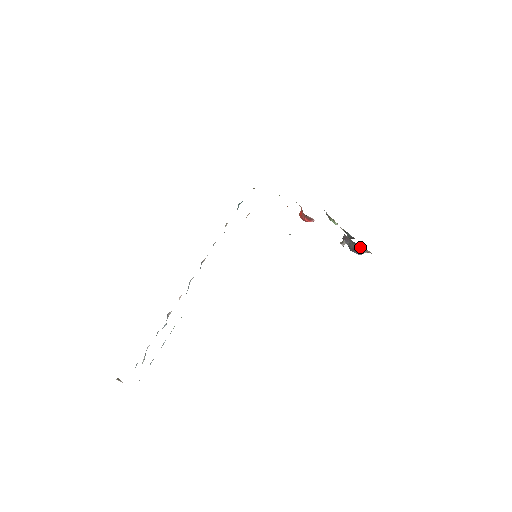
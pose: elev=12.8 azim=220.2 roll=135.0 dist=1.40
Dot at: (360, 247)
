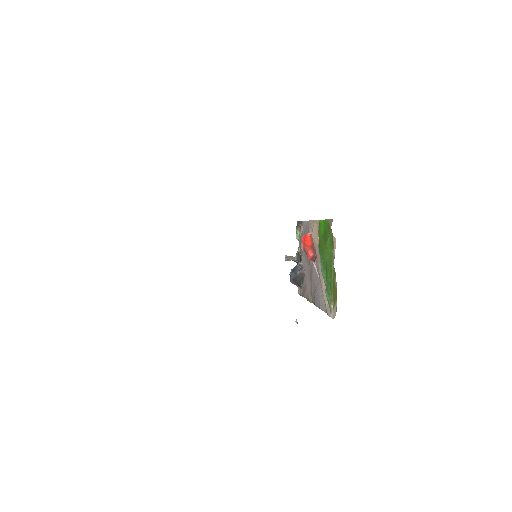
Dot at: (301, 284)
